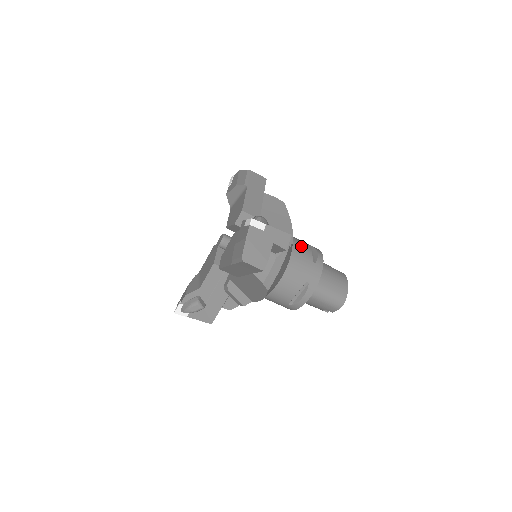
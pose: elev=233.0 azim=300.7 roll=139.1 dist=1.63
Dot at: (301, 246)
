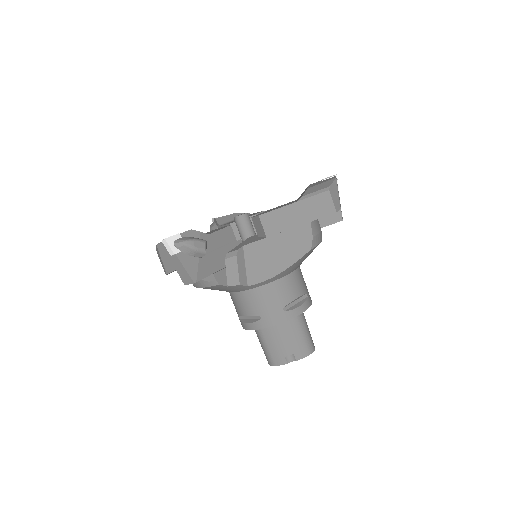
Dot at: occluded
